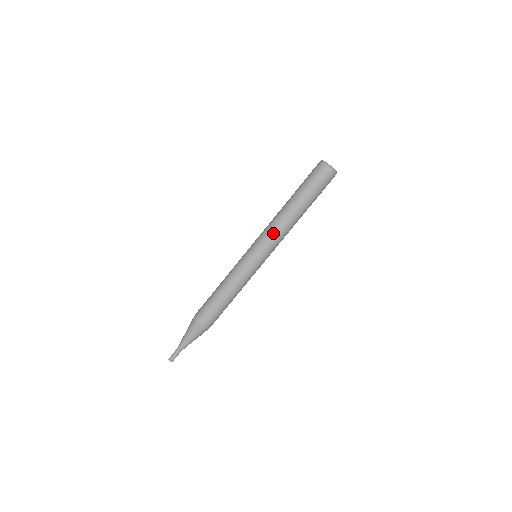
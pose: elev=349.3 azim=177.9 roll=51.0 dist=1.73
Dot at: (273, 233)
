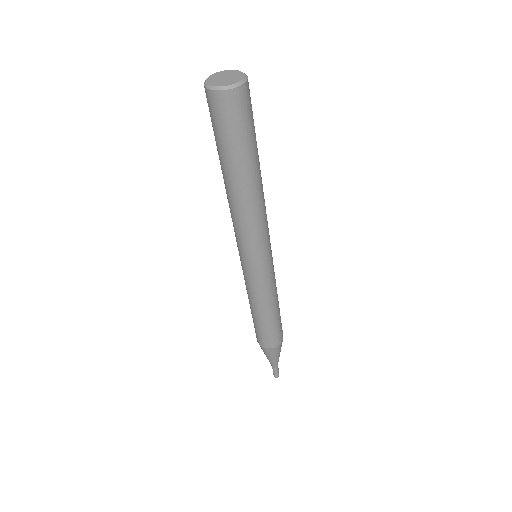
Dot at: (262, 228)
